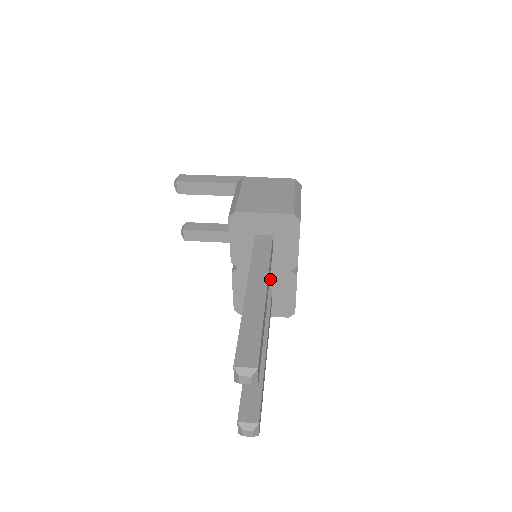
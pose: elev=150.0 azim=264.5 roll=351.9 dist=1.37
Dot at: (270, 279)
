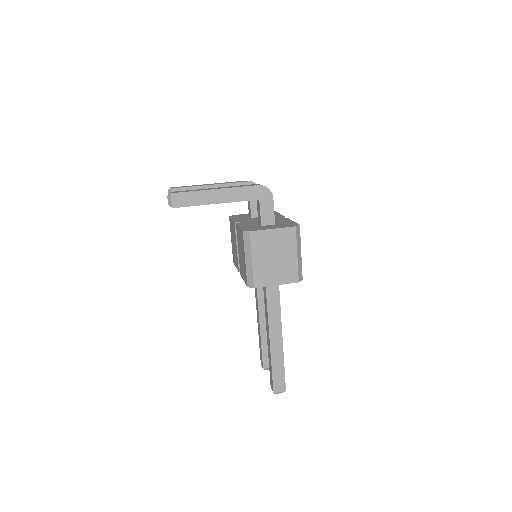
Dot at: occluded
